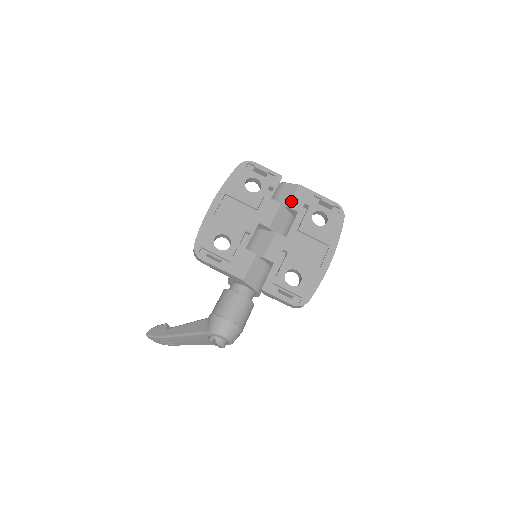
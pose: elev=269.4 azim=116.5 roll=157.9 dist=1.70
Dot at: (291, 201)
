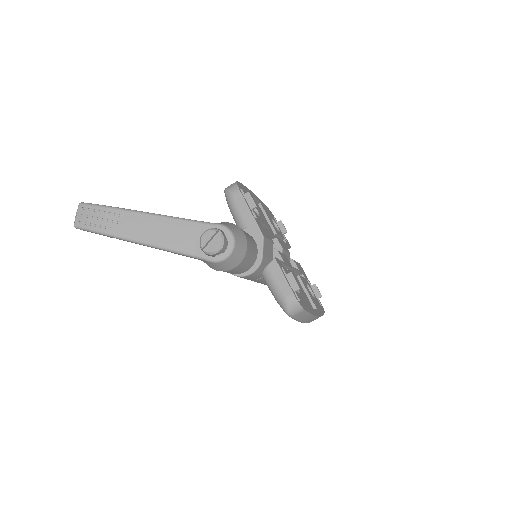
Dot at: occluded
